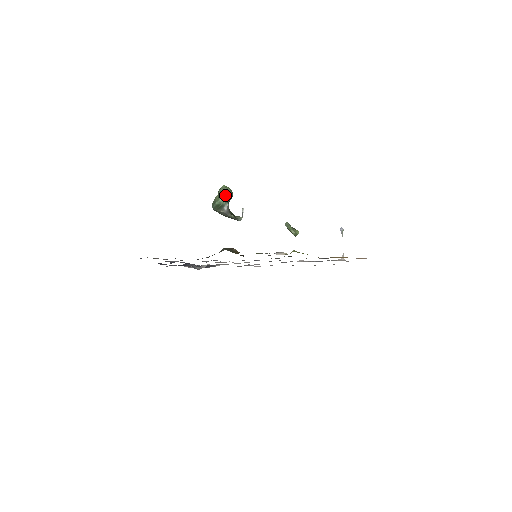
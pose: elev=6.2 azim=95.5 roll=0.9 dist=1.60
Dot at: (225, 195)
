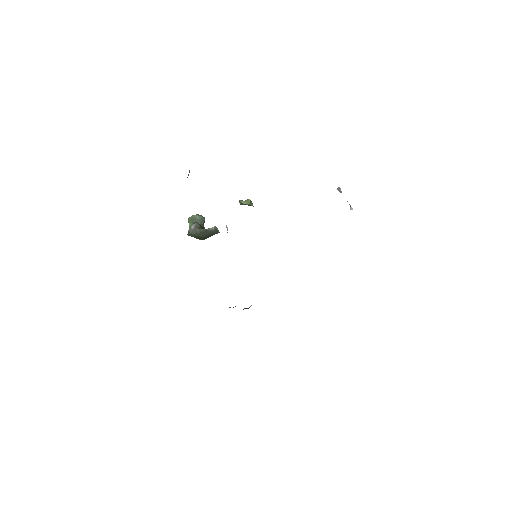
Dot at: (194, 220)
